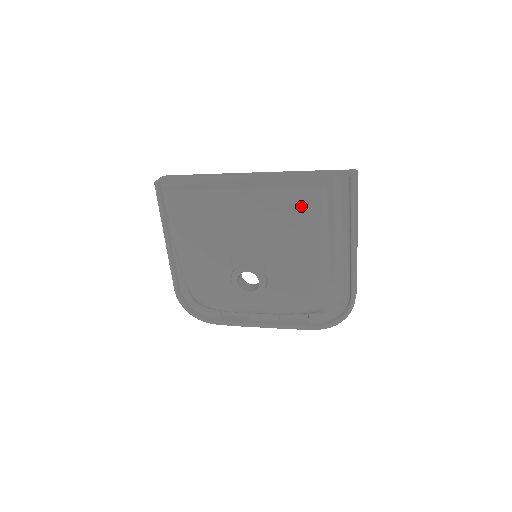
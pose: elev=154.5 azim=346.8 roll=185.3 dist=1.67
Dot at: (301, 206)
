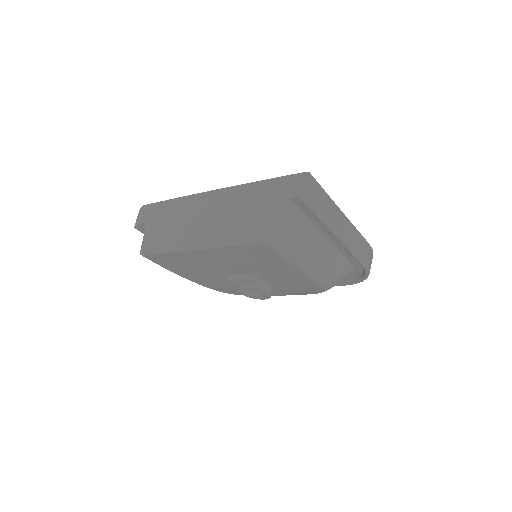
Dot at: (258, 253)
